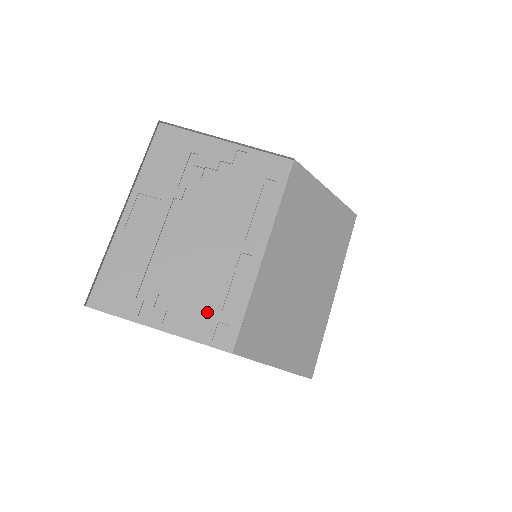
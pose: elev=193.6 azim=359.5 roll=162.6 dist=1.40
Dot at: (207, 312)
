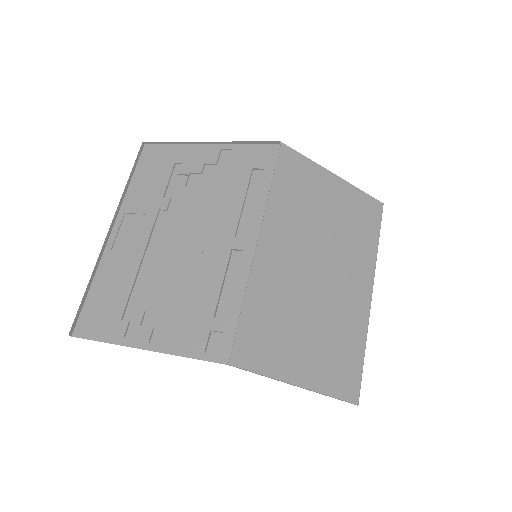
Dot at: (197, 321)
